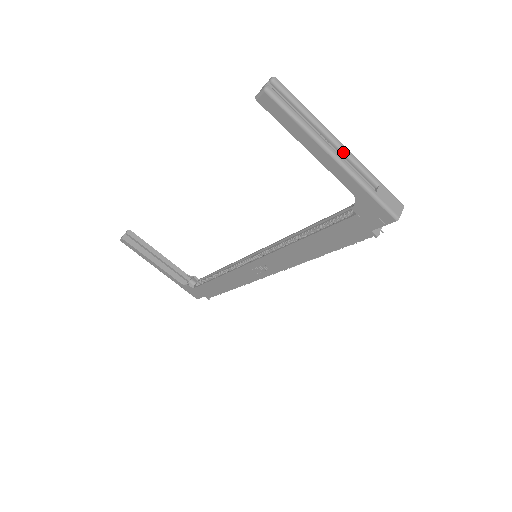
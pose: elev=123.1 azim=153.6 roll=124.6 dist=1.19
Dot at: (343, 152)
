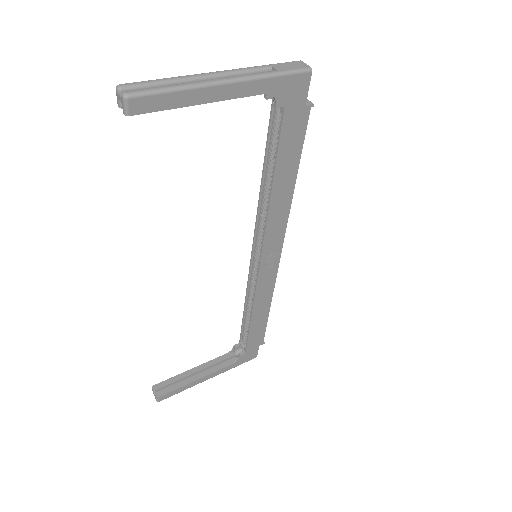
Dot at: (224, 75)
